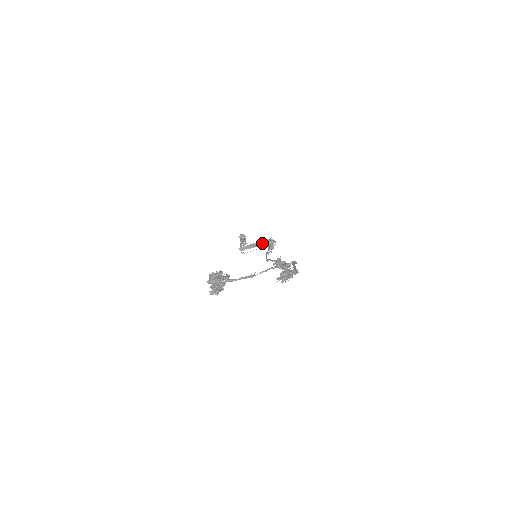
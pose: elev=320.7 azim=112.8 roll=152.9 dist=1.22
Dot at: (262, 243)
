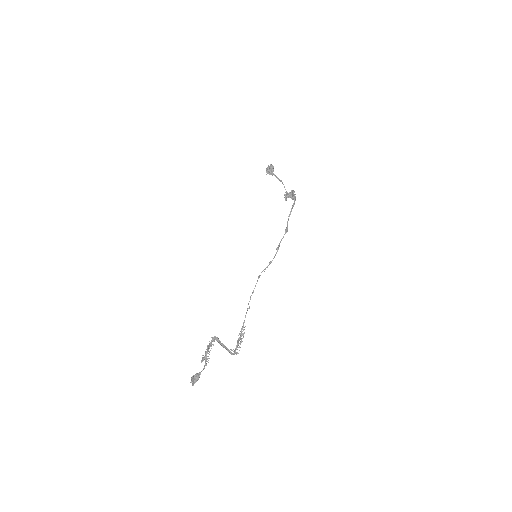
Dot at: (227, 350)
